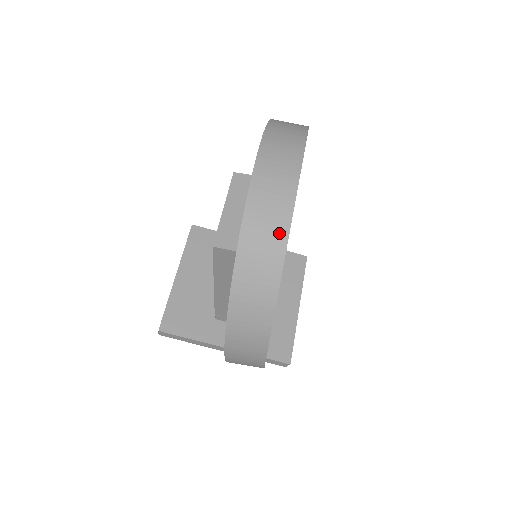
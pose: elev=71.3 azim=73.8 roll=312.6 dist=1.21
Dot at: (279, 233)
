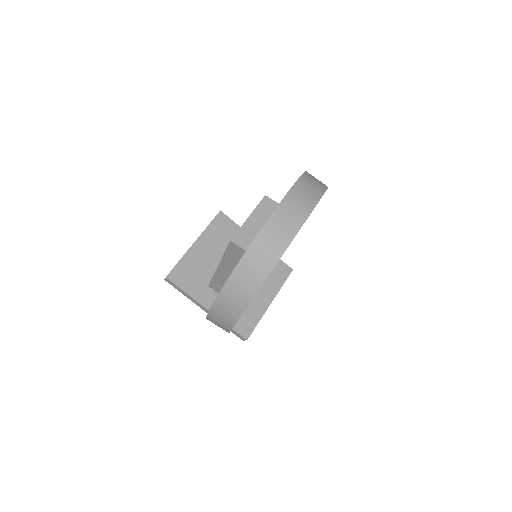
Dot at: (276, 253)
